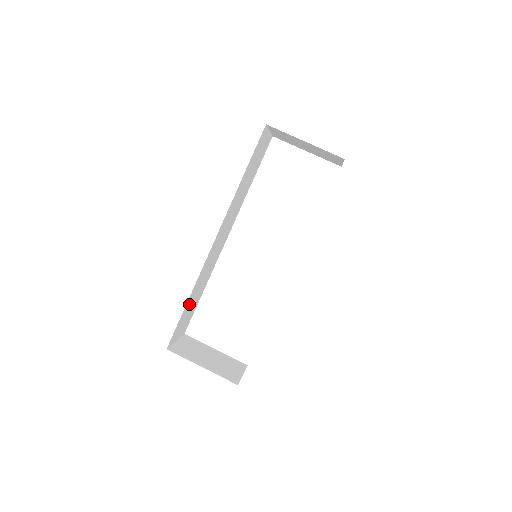
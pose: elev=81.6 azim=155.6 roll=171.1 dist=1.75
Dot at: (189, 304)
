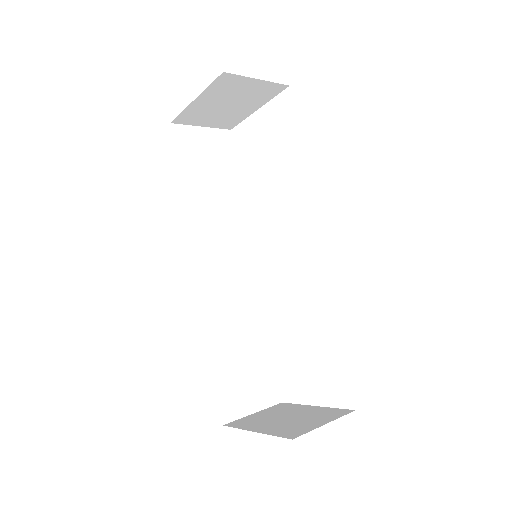
Dot at: (228, 358)
